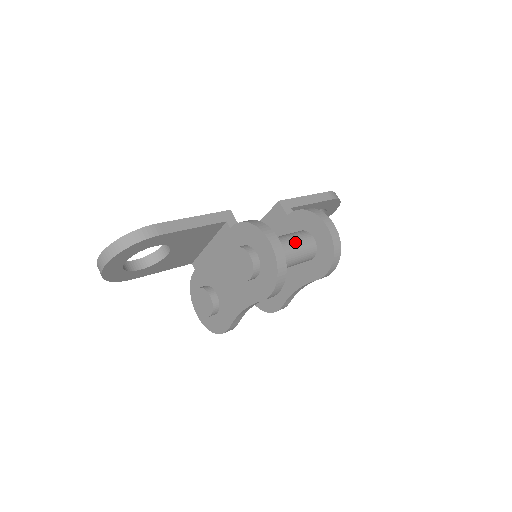
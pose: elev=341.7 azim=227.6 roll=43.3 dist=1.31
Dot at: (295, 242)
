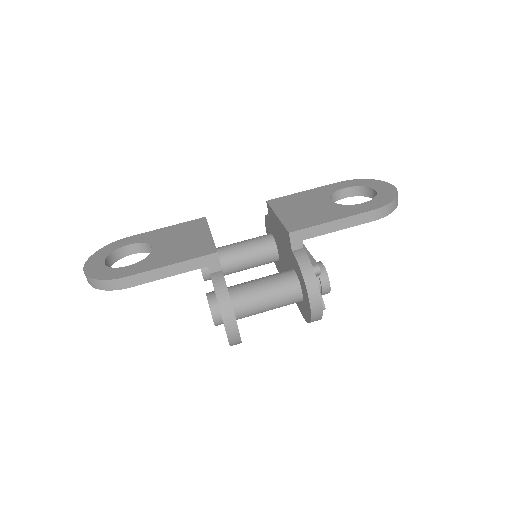
Dot at: (274, 301)
